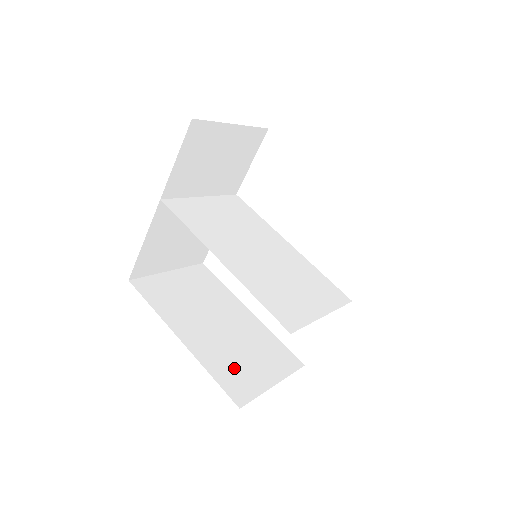
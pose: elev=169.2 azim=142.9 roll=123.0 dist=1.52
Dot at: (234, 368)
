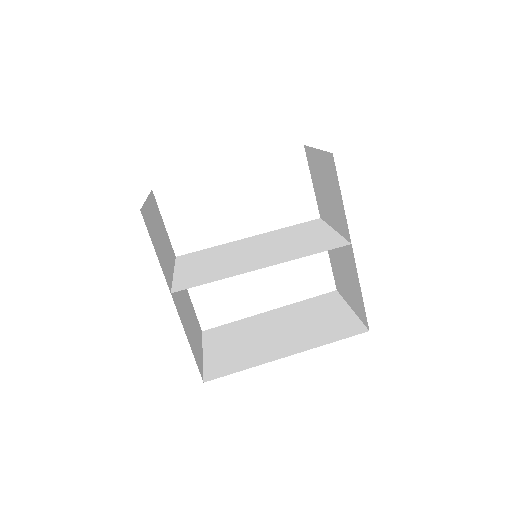
Dot at: (328, 328)
